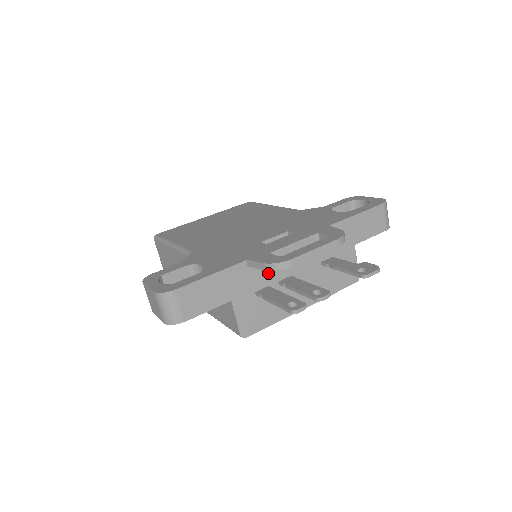
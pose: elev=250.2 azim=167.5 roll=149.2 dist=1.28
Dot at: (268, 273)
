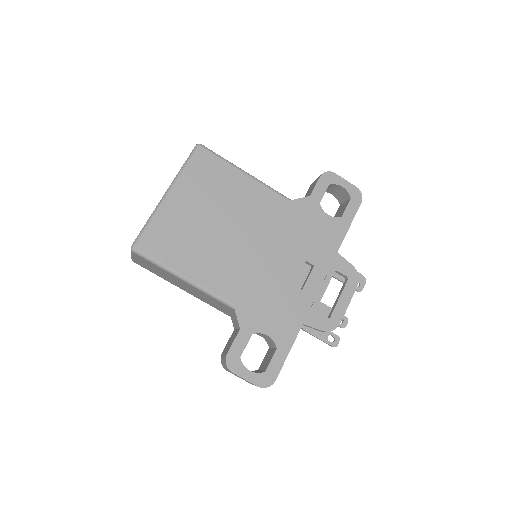
Dot at: occluded
